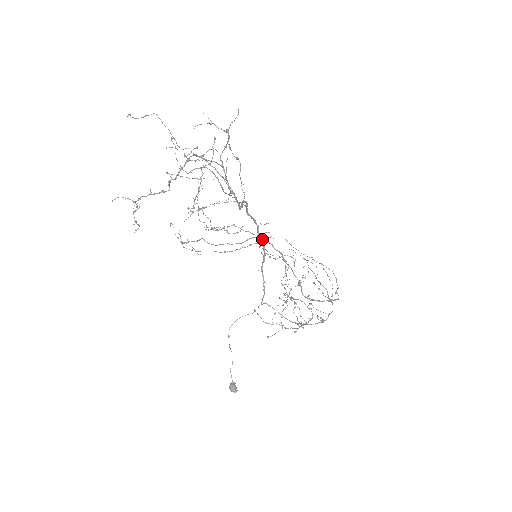
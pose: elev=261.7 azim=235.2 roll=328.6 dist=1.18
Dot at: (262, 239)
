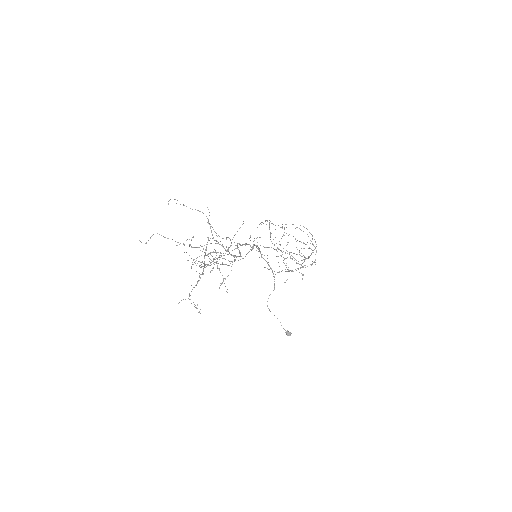
Dot at: (254, 245)
